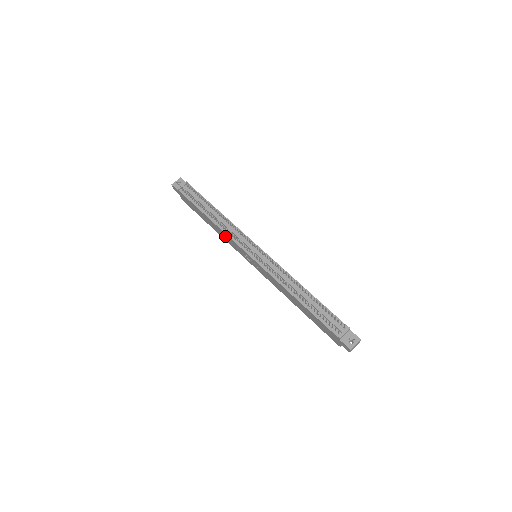
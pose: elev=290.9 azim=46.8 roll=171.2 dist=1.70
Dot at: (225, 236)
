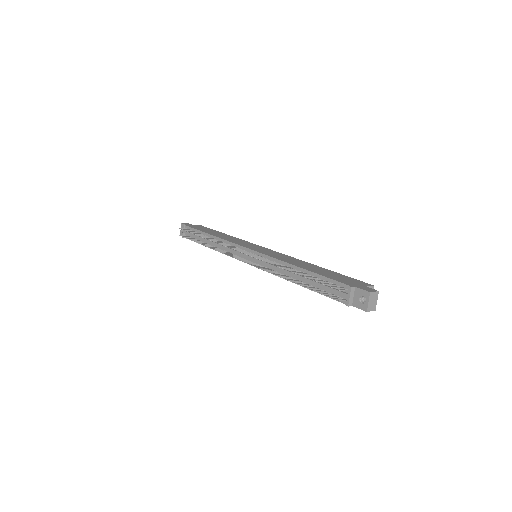
Dot at: occluded
